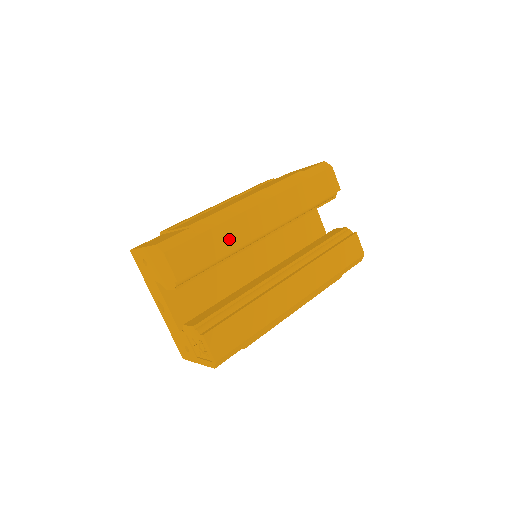
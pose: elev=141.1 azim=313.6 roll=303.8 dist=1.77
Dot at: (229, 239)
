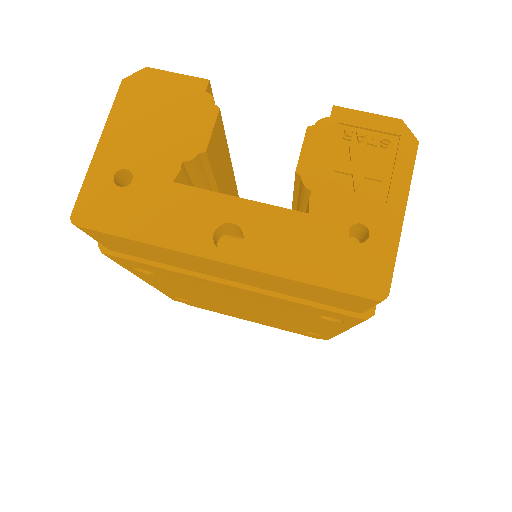
Dot at: occluded
